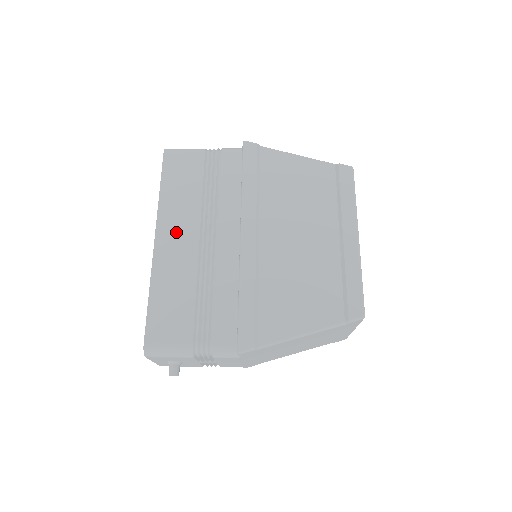
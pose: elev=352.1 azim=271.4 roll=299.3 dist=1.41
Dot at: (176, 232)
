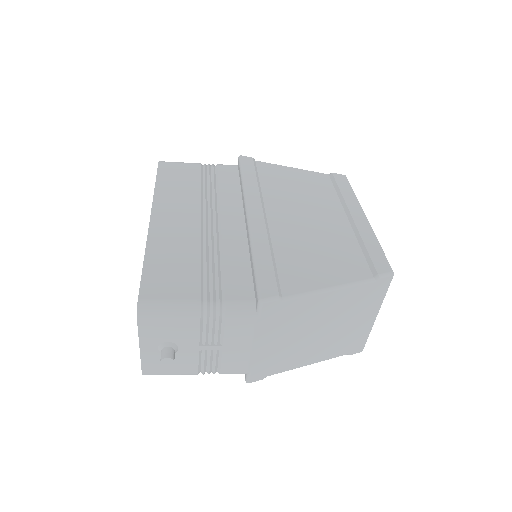
Dot at: (174, 212)
